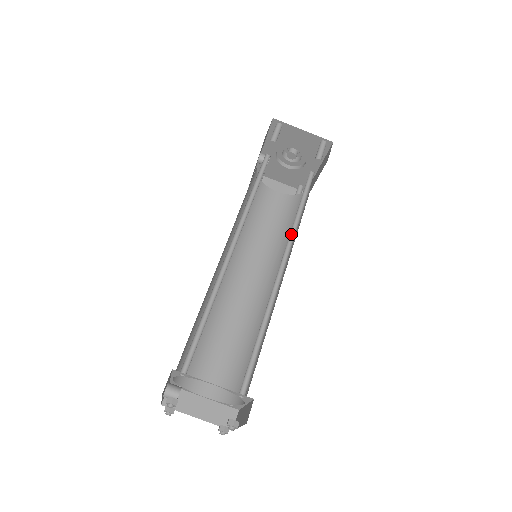
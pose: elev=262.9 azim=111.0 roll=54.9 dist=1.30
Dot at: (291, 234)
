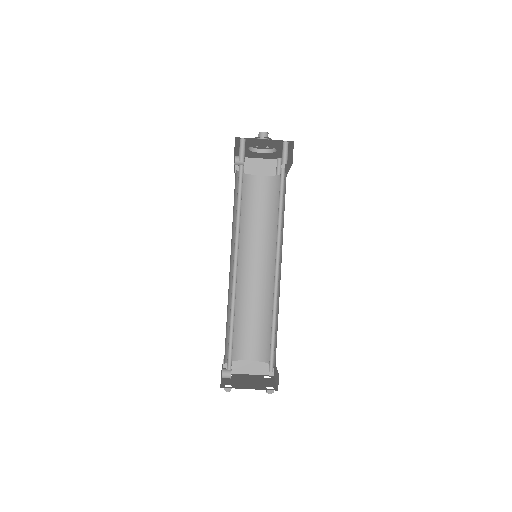
Dot at: (278, 237)
